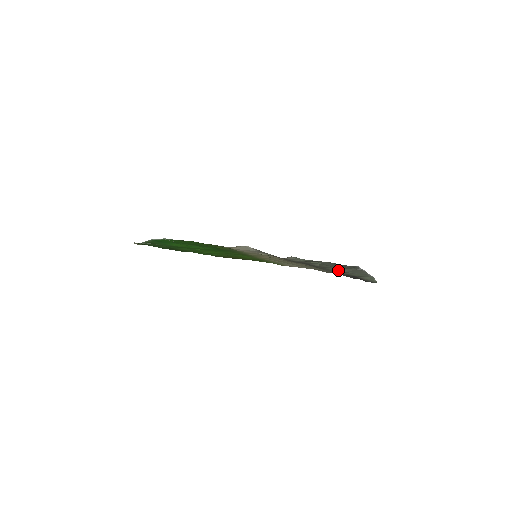
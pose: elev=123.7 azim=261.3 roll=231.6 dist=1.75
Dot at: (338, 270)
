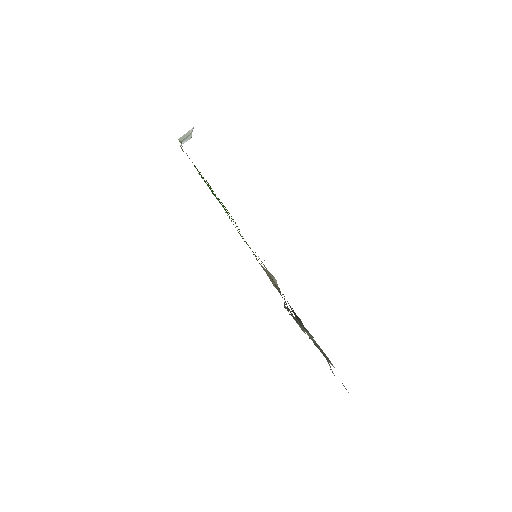
Dot at: occluded
